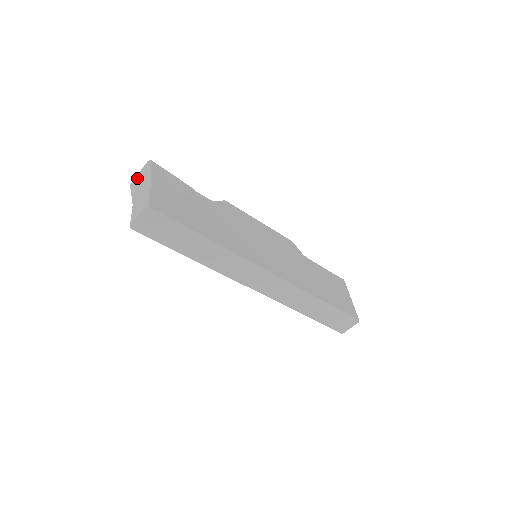
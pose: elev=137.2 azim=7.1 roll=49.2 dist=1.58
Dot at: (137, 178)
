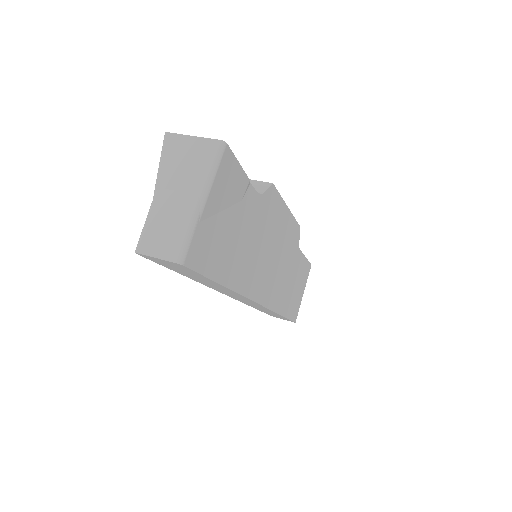
Dot at: (185, 144)
